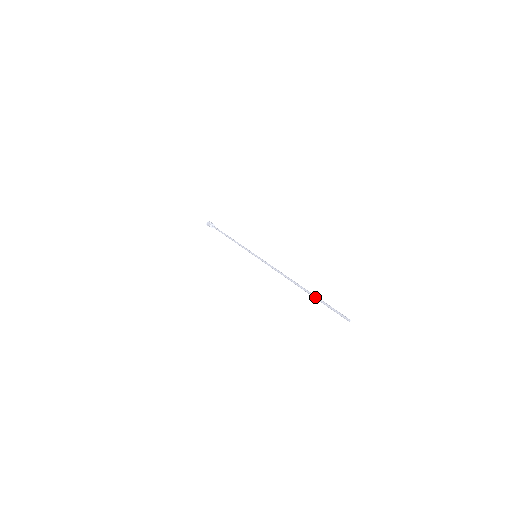
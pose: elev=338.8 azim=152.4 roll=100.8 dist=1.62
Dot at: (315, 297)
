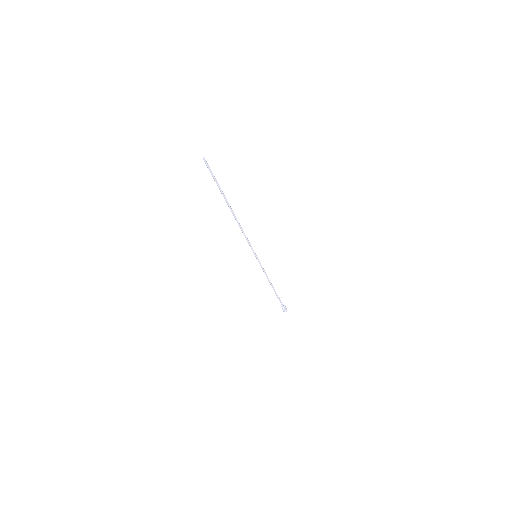
Dot at: (221, 191)
